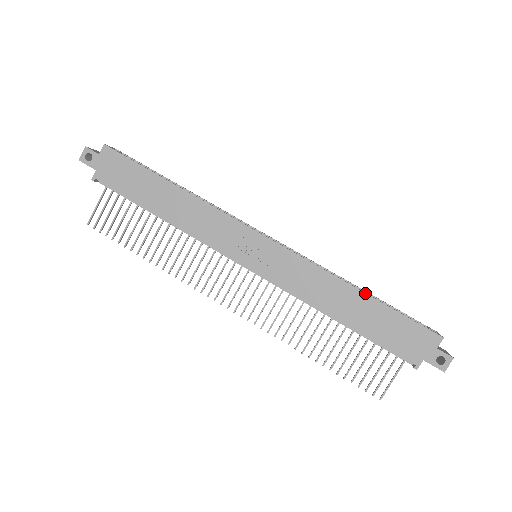
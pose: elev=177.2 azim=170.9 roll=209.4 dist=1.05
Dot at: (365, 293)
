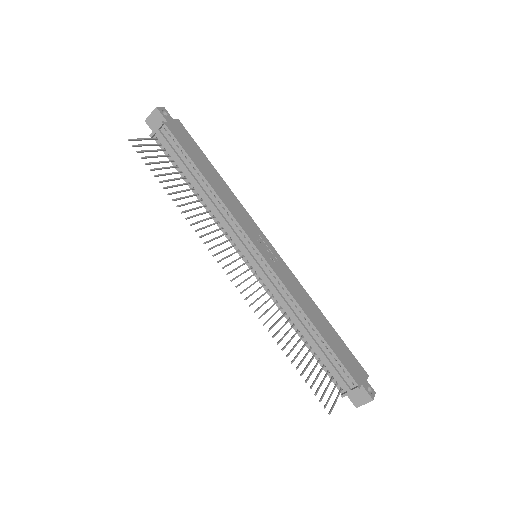
Dot at: occluded
